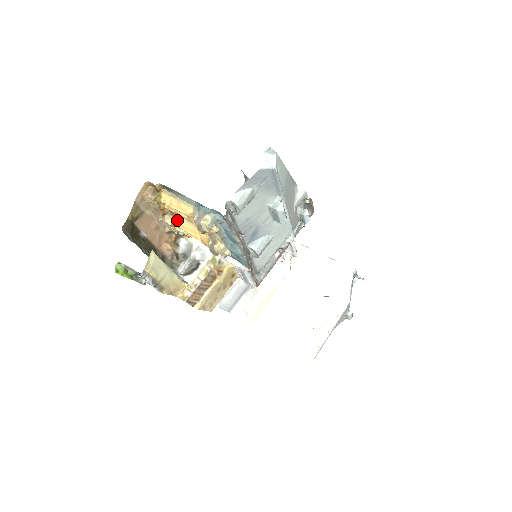
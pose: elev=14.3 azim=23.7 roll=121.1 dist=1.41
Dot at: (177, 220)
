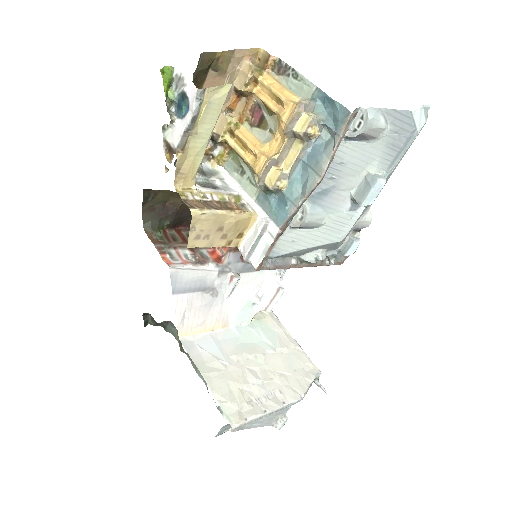
Dot at: (238, 125)
